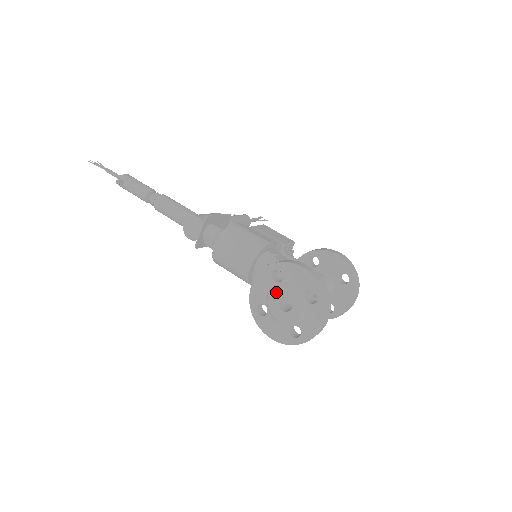
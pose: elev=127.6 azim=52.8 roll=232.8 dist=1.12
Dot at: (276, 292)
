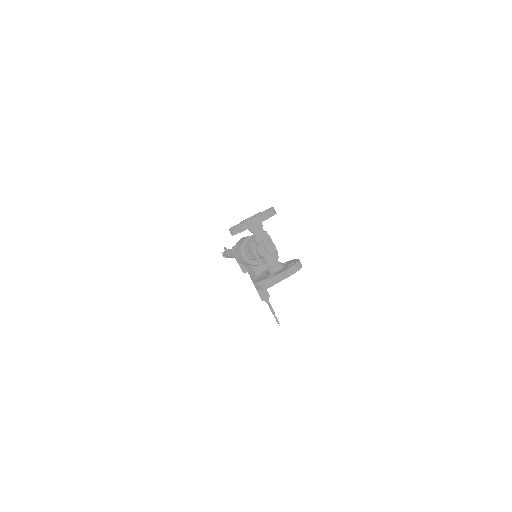
Dot at: (251, 216)
